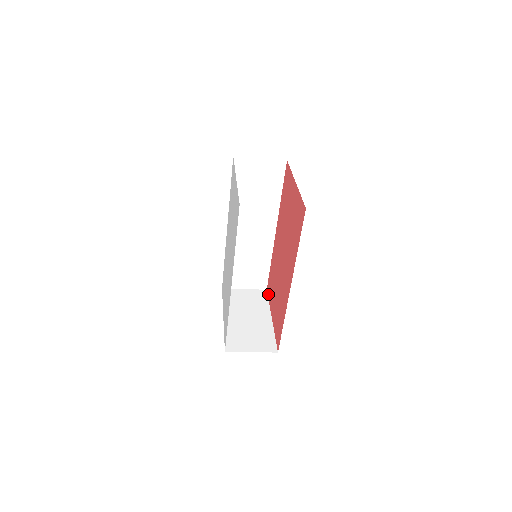
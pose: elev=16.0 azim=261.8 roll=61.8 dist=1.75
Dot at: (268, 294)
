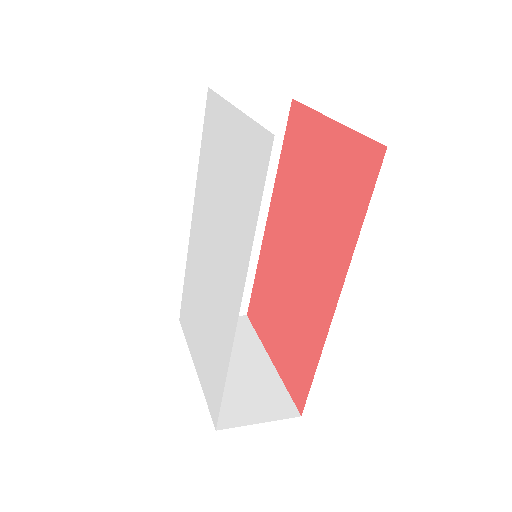
Dot at: (253, 321)
